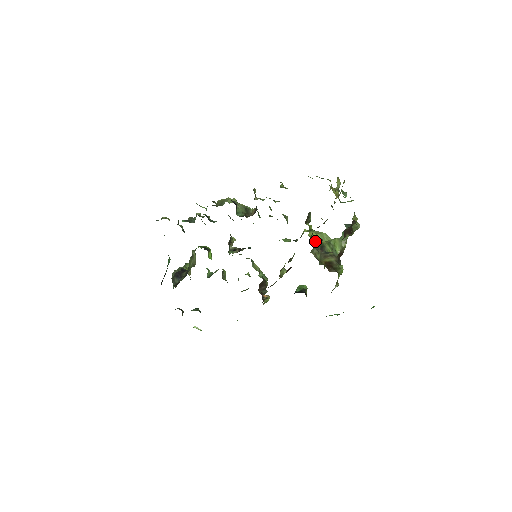
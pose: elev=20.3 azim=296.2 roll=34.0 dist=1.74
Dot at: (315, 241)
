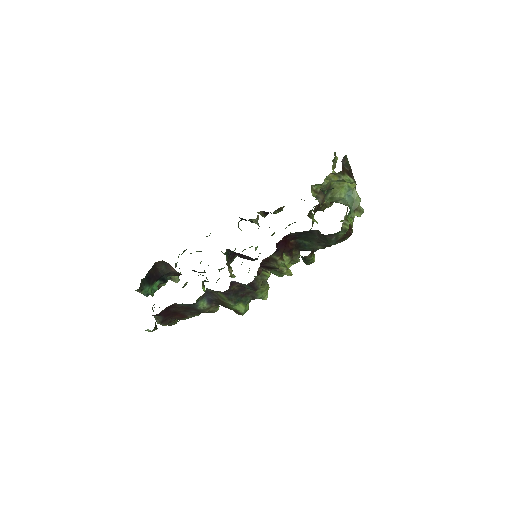
Dot at: occluded
